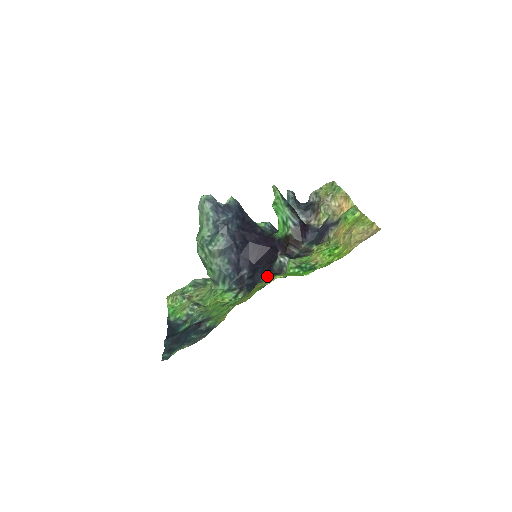
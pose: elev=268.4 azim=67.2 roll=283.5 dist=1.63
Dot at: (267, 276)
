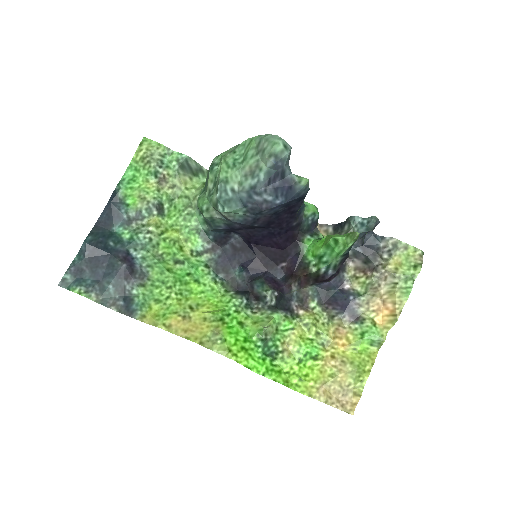
Dot at: (244, 281)
